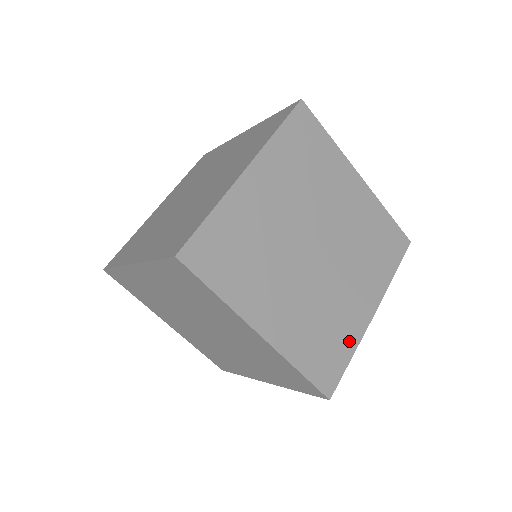
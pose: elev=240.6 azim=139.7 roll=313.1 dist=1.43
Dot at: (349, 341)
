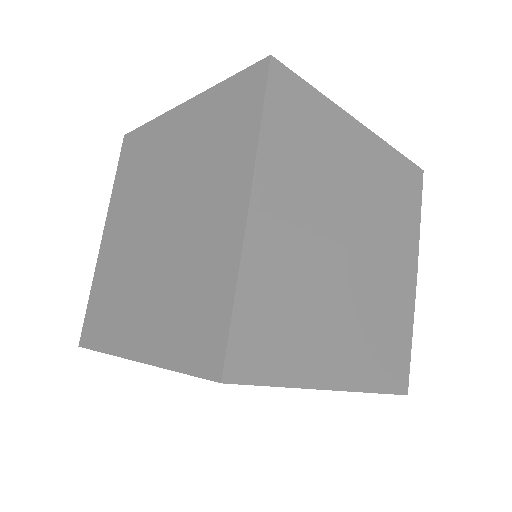
Dot at: (405, 324)
